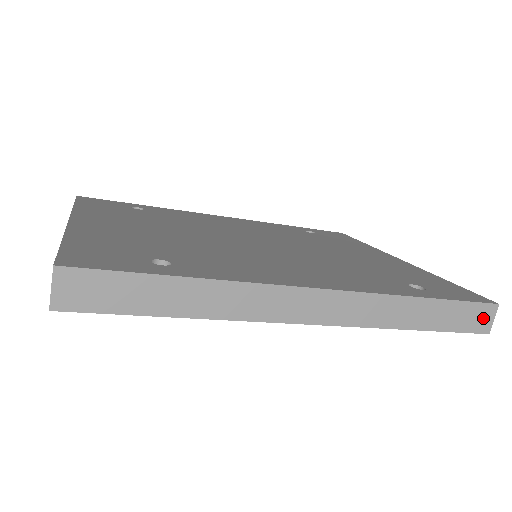
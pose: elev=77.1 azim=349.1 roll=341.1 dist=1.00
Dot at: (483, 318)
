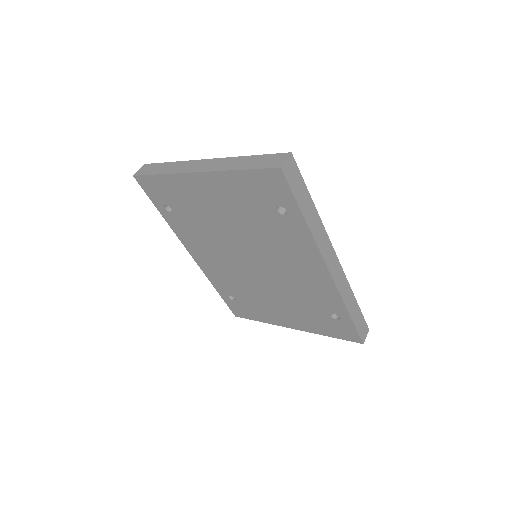
Dot at: (364, 332)
